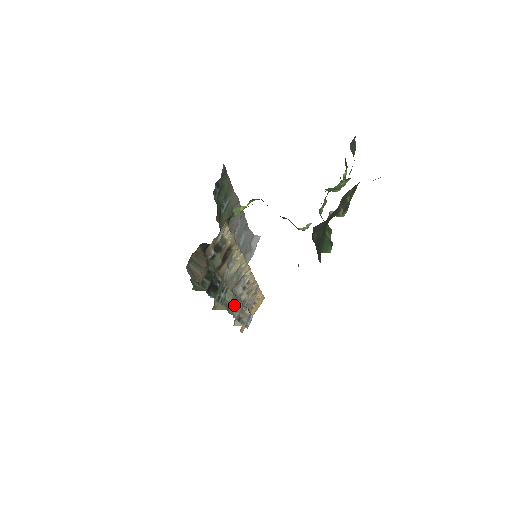
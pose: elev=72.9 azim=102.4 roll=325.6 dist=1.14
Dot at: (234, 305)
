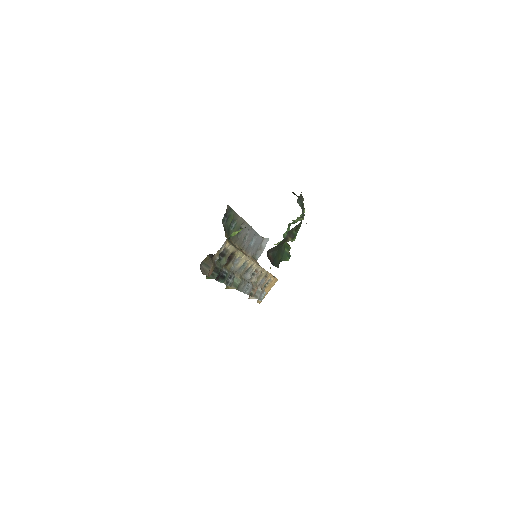
Dot at: (243, 286)
